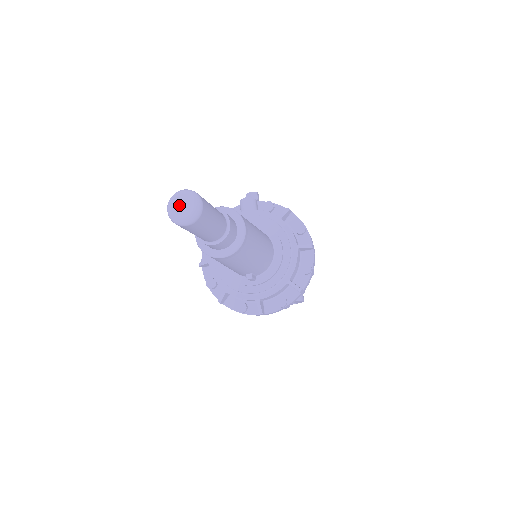
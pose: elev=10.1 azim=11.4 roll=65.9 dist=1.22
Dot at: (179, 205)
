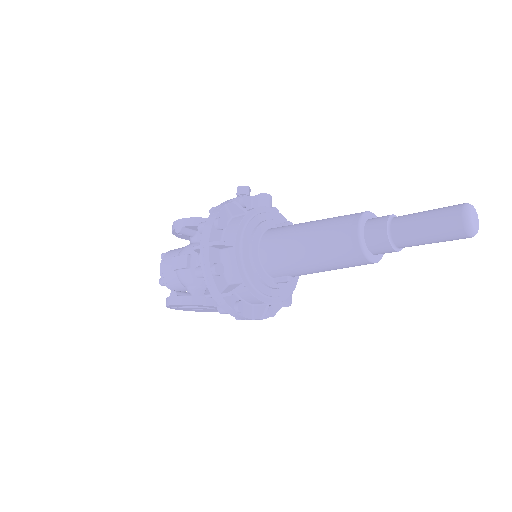
Dot at: (474, 217)
